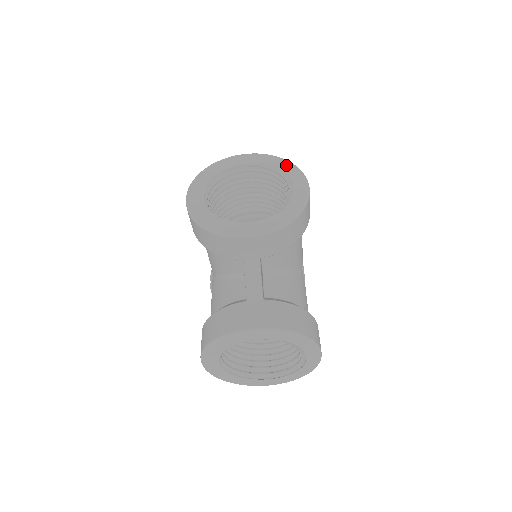
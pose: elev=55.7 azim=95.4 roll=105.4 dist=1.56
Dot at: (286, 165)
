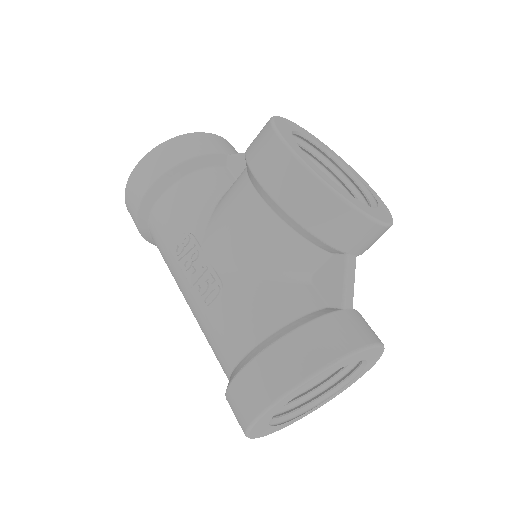
Dot at: (335, 153)
